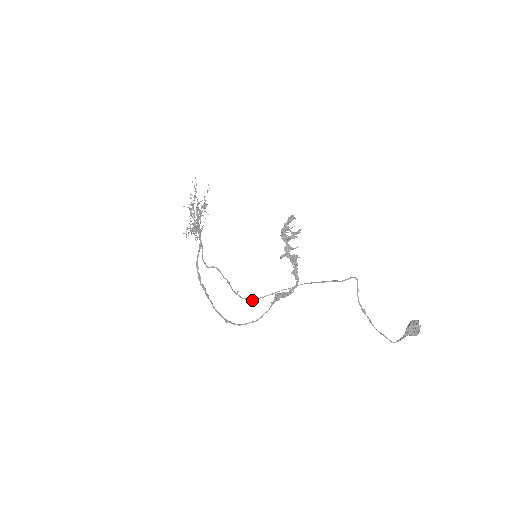
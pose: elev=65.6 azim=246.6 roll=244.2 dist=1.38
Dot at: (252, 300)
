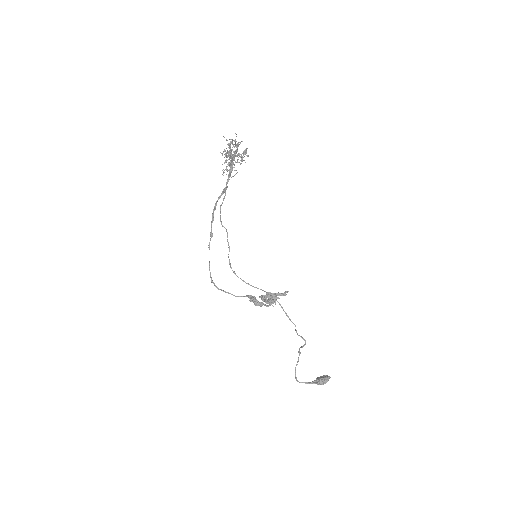
Dot at: occluded
